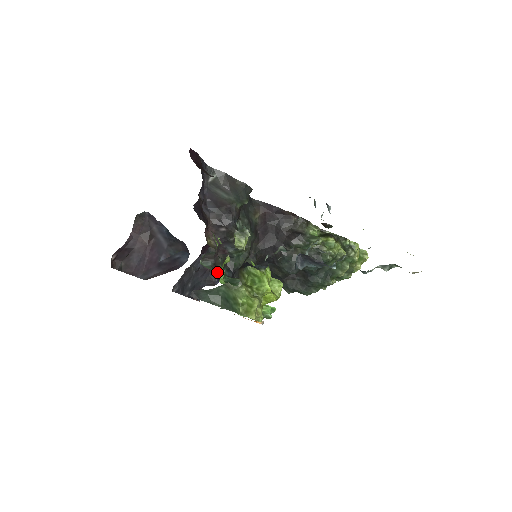
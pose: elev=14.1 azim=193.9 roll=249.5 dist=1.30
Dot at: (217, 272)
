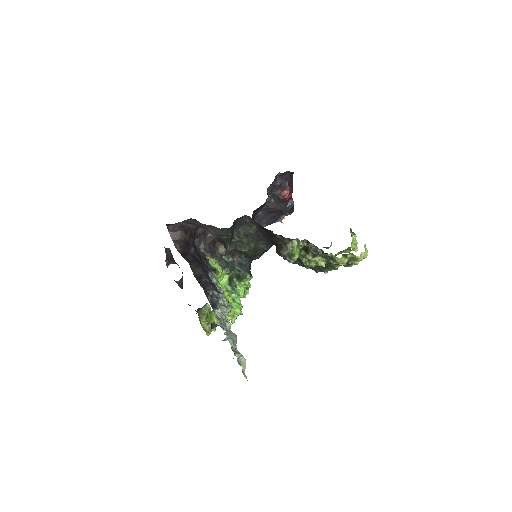
Dot at: (285, 210)
